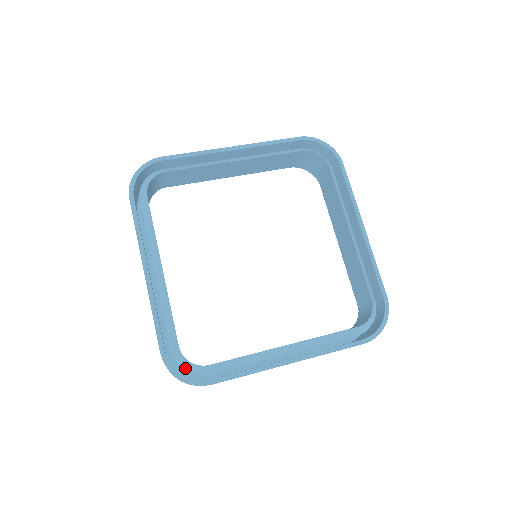
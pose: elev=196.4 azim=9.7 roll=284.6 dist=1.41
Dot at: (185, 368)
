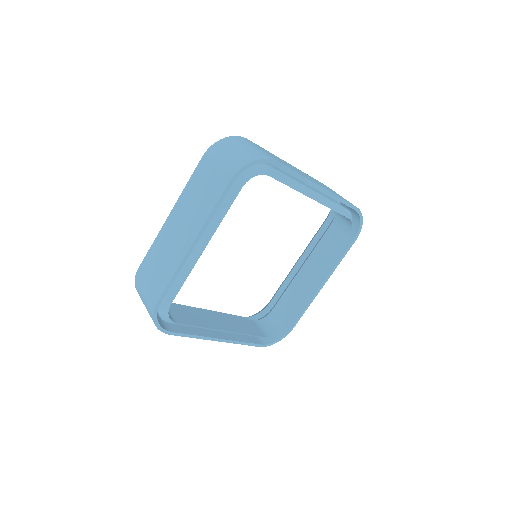
Dot at: occluded
